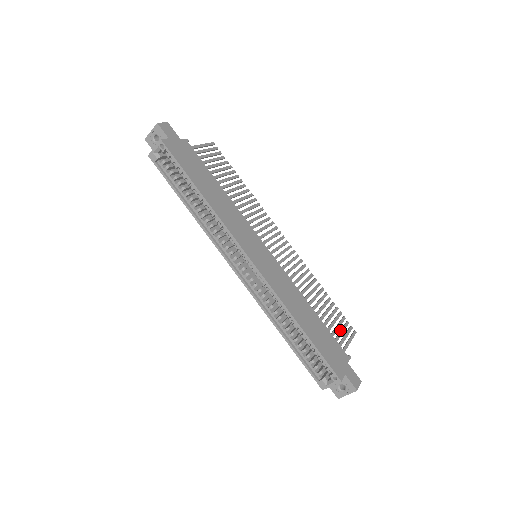
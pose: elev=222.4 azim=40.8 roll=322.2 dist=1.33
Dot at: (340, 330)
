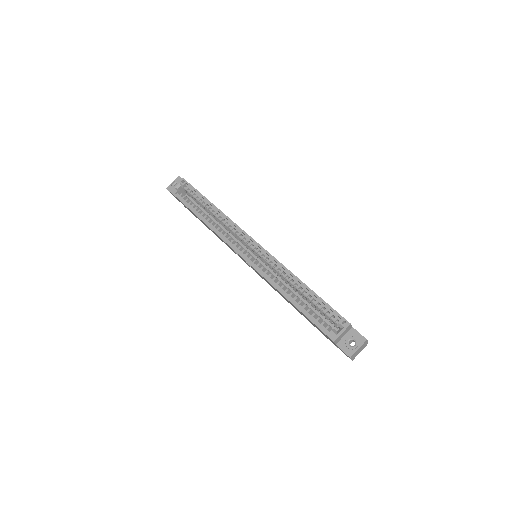
Dot at: occluded
